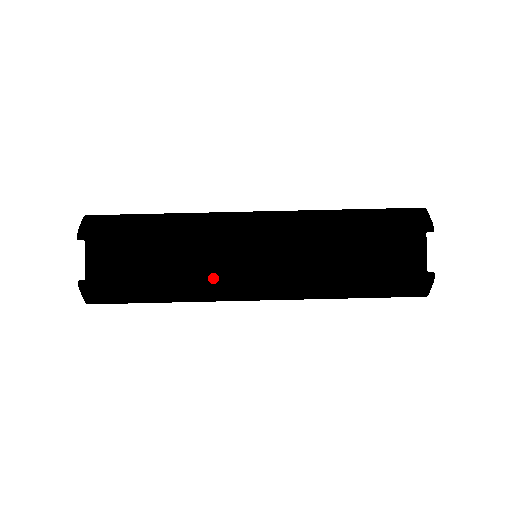
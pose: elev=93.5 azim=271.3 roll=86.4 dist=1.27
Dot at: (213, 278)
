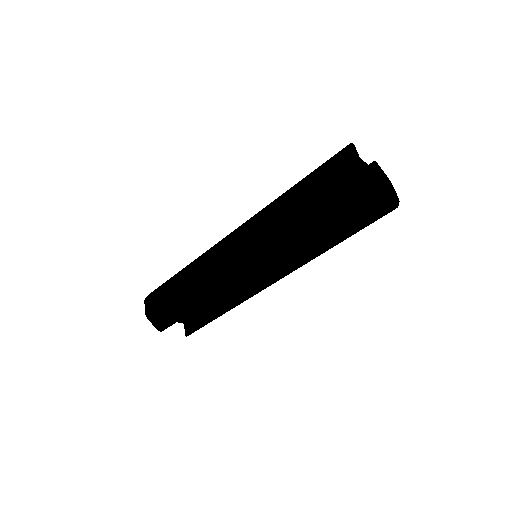
Dot at: (249, 297)
